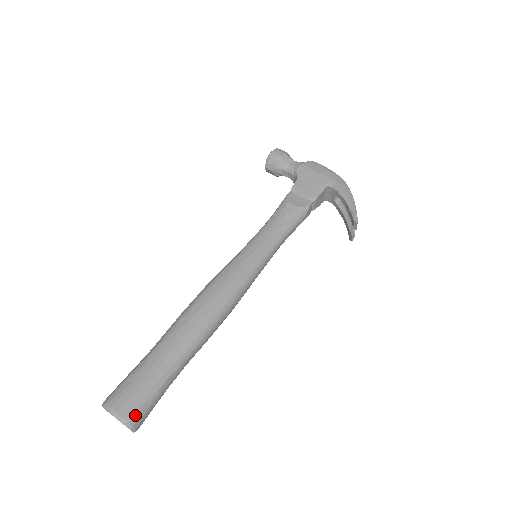
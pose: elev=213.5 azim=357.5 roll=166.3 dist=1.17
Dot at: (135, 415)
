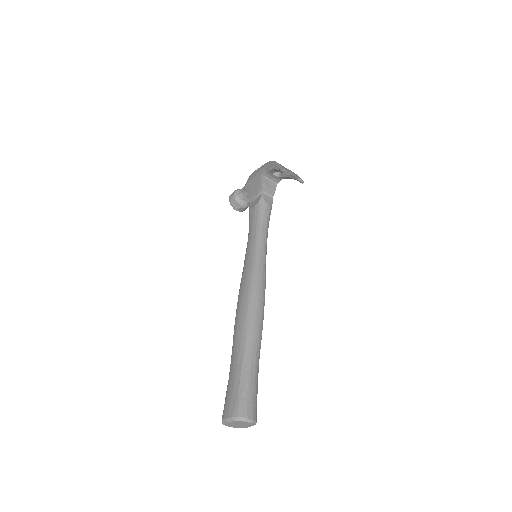
Dot at: (239, 409)
